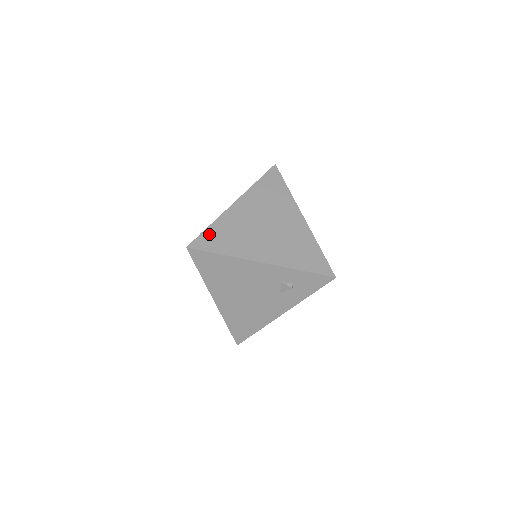
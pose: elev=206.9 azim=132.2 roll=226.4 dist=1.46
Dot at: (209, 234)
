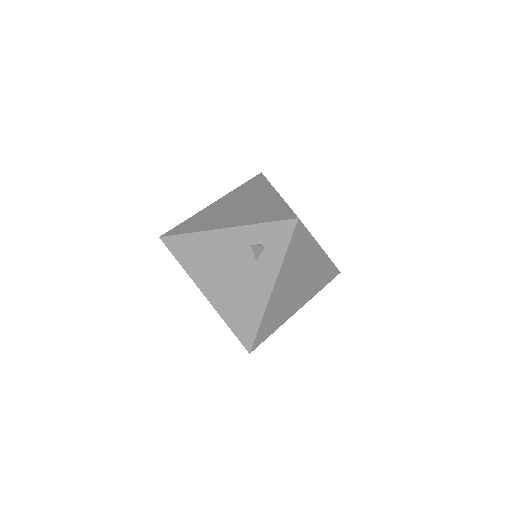
Dot at: (183, 225)
